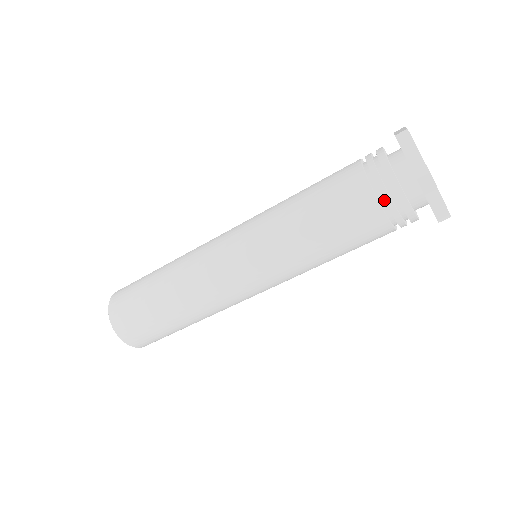
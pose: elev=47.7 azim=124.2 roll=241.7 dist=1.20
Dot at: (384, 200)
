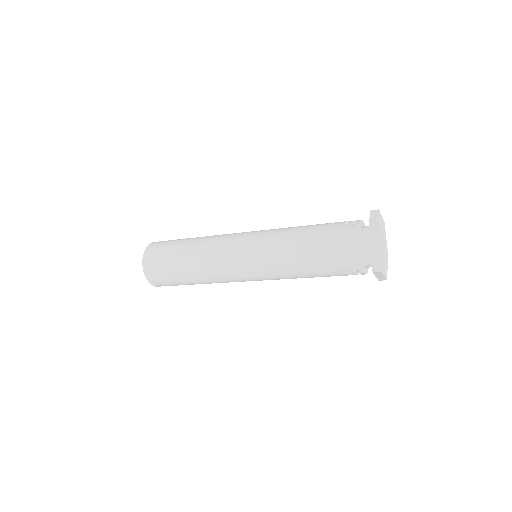
Dot at: occluded
